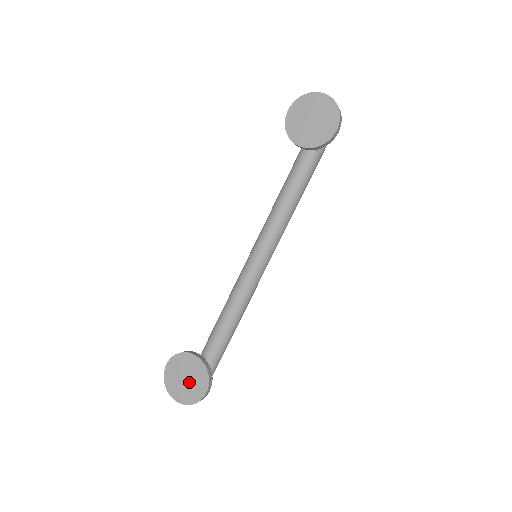
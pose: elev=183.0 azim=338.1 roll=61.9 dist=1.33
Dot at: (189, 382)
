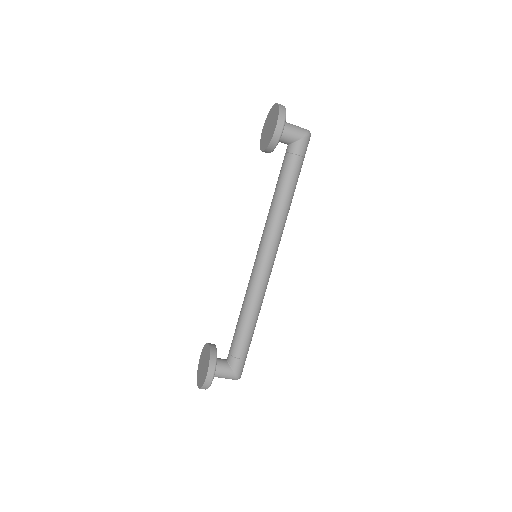
Dot at: (203, 368)
